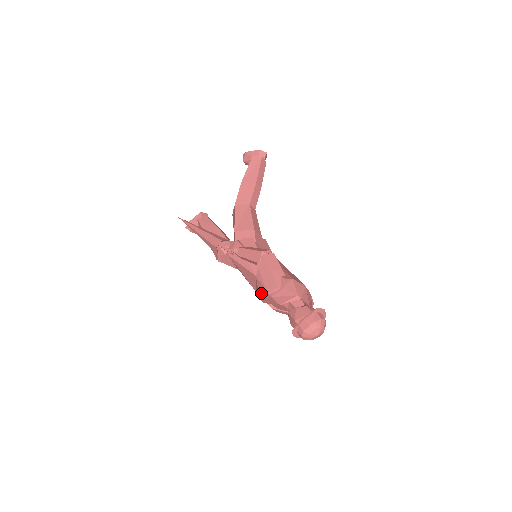
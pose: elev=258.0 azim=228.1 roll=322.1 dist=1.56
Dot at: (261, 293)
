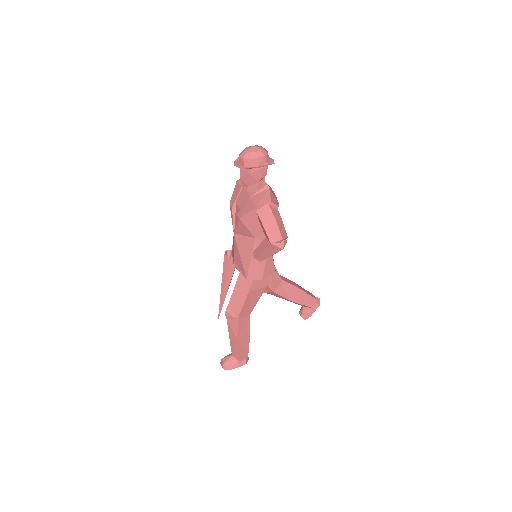
Dot at: occluded
